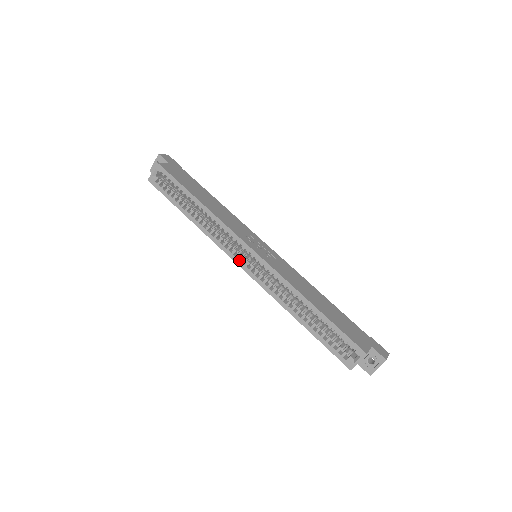
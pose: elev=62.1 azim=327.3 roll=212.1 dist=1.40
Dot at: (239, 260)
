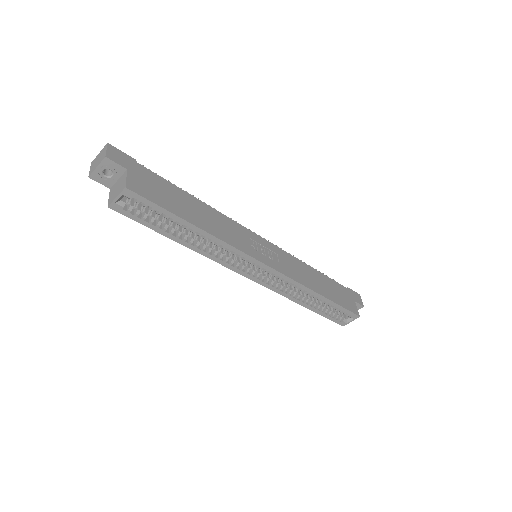
Dot at: (248, 274)
